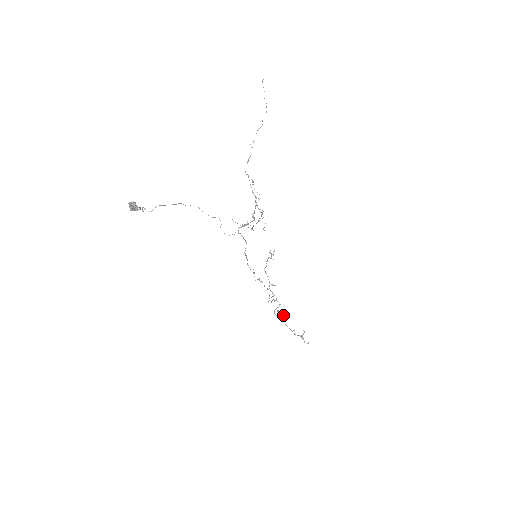
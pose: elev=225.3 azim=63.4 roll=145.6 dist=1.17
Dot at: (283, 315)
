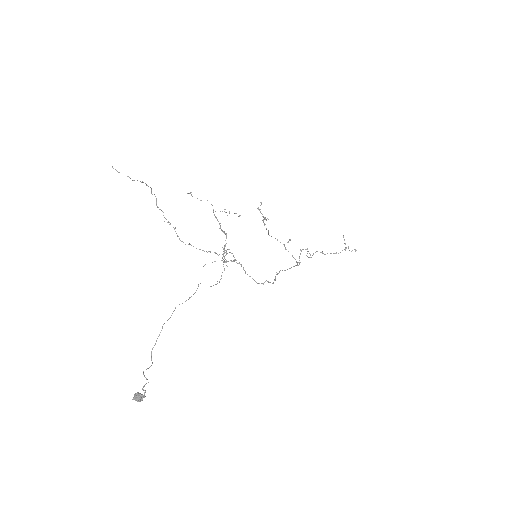
Dot at: occluded
